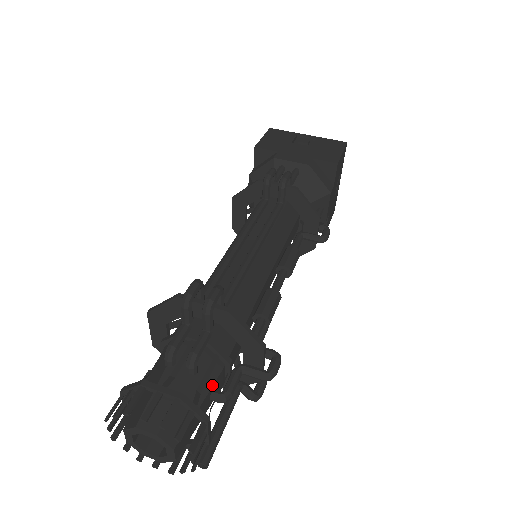
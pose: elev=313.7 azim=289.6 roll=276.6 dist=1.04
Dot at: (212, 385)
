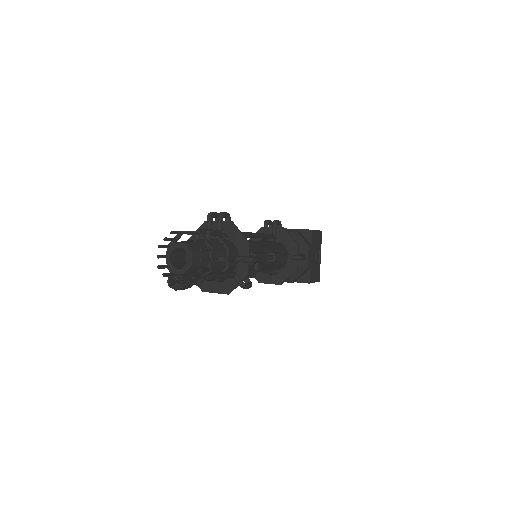
Dot at: (217, 251)
